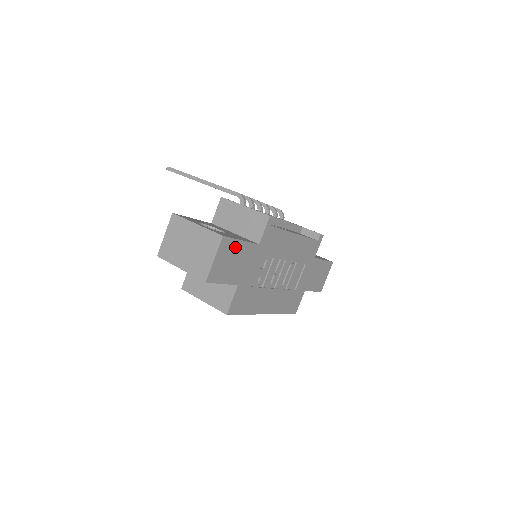
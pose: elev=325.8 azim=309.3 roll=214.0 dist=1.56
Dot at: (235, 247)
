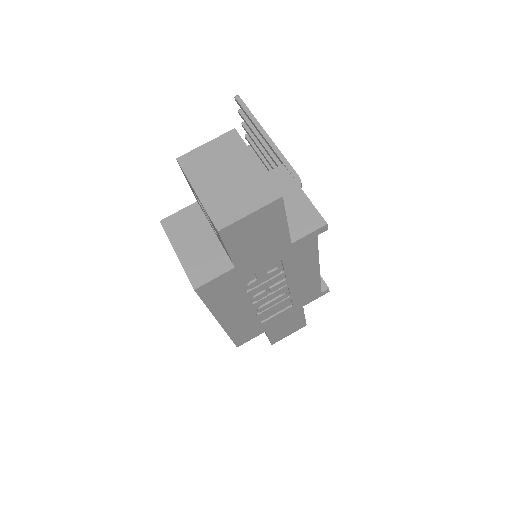
Dot at: (276, 222)
